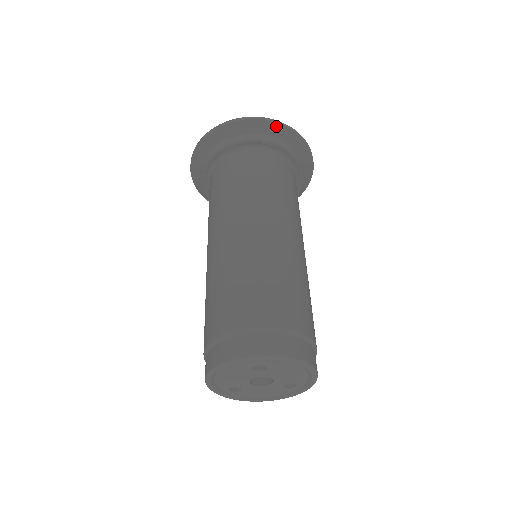
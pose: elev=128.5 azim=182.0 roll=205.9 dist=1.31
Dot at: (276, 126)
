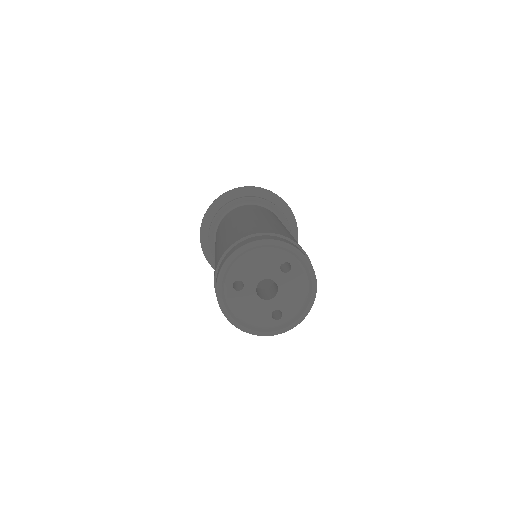
Dot at: (292, 216)
